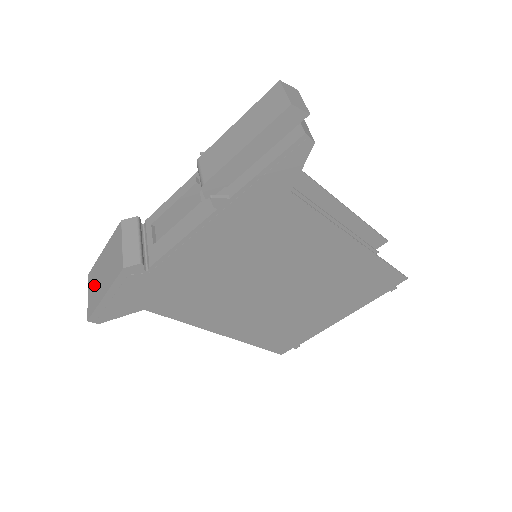
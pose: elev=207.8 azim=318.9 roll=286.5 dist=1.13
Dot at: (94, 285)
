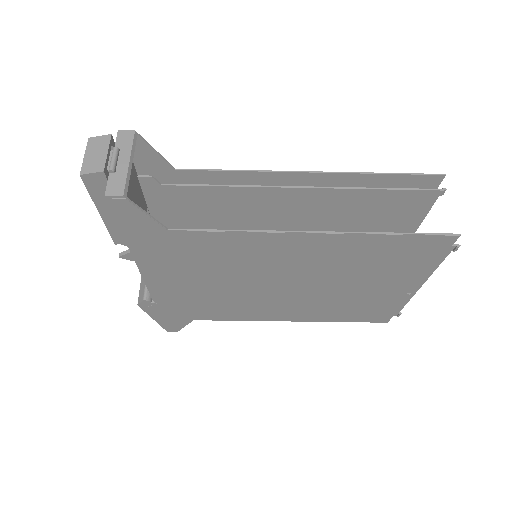
Dot at: occluded
